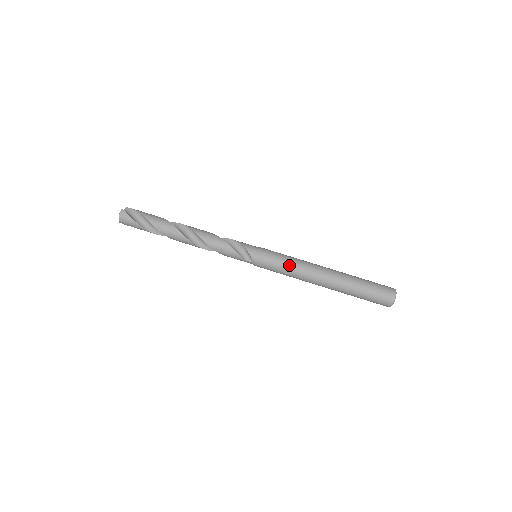
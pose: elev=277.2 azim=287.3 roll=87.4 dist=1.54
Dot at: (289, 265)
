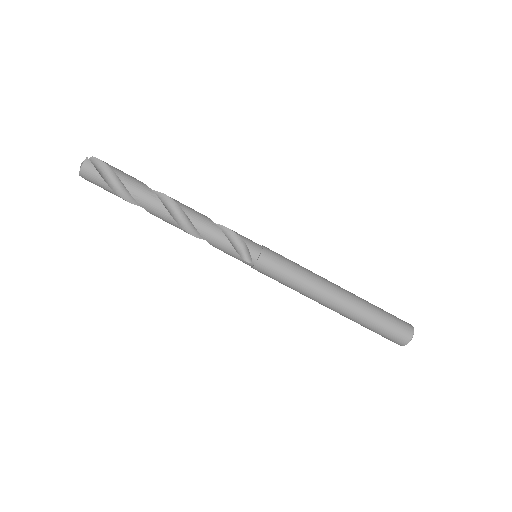
Dot at: (297, 276)
